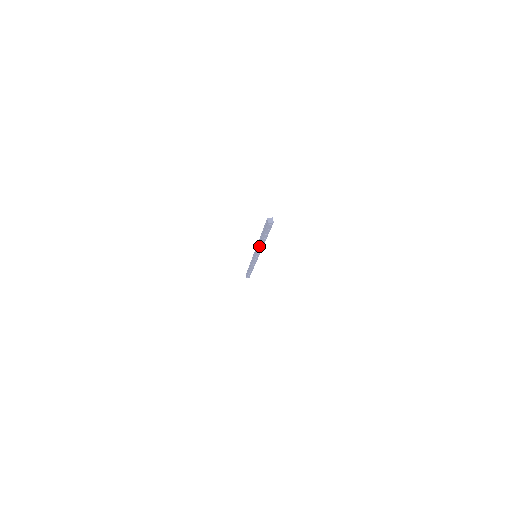
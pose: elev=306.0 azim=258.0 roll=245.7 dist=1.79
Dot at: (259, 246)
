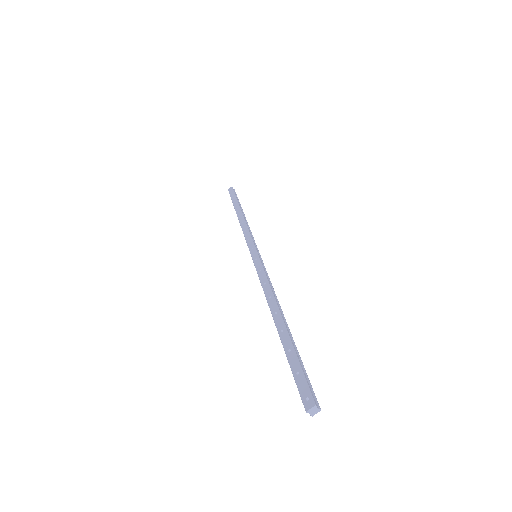
Dot at: occluded
